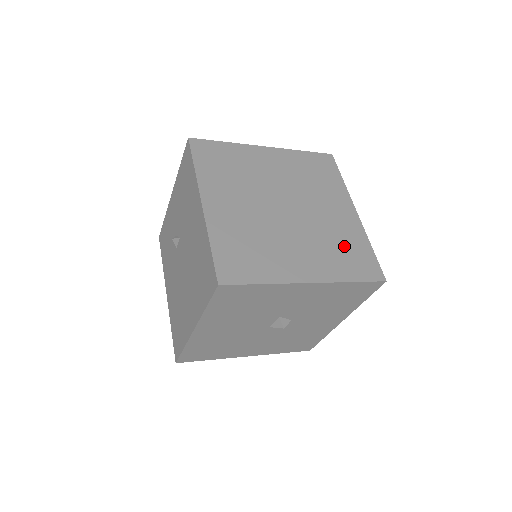
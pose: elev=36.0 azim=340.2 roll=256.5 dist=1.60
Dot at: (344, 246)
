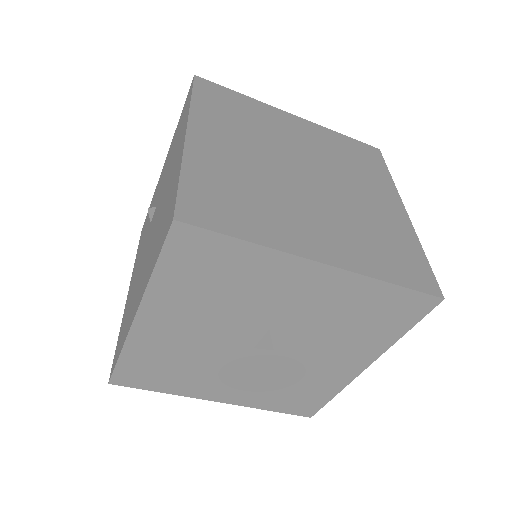
Dot at: (383, 239)
